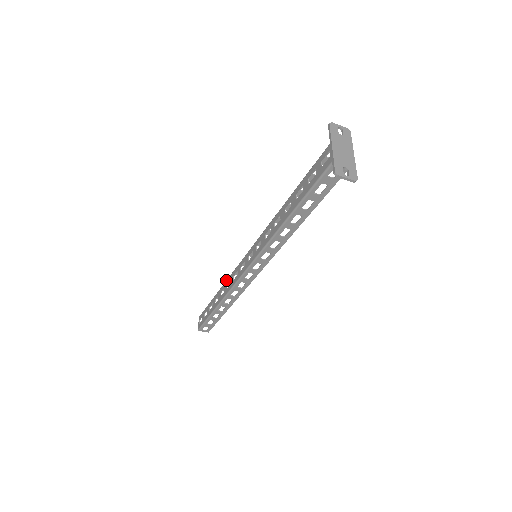
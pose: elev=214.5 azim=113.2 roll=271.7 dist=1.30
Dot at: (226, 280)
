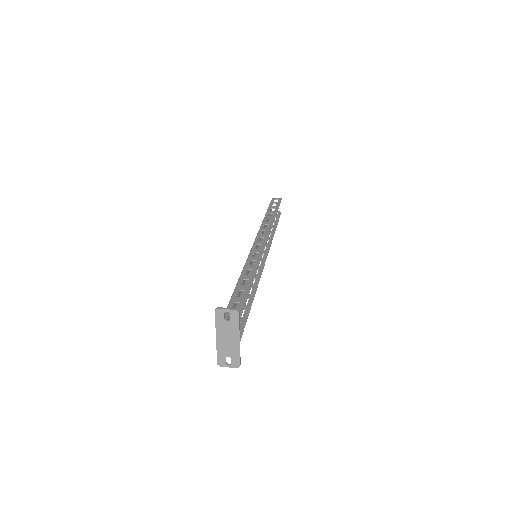
Dot at: (261, 224)
